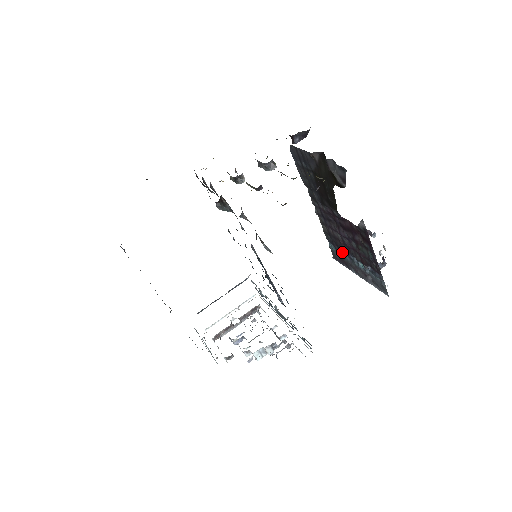
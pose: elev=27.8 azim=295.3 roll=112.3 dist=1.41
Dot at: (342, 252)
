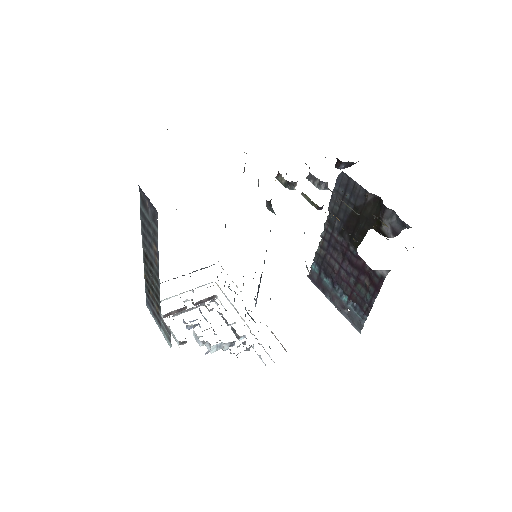
Dot at: (326, 278)
